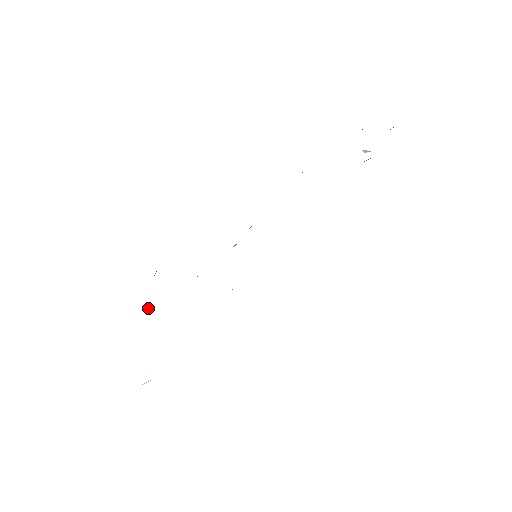
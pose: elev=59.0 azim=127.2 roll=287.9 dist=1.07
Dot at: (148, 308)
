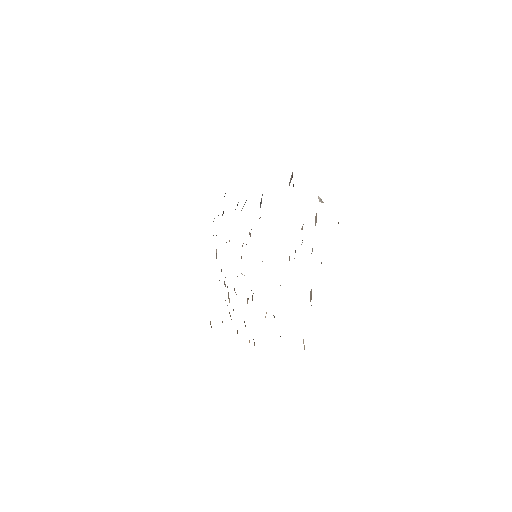
Dot at: occluded
